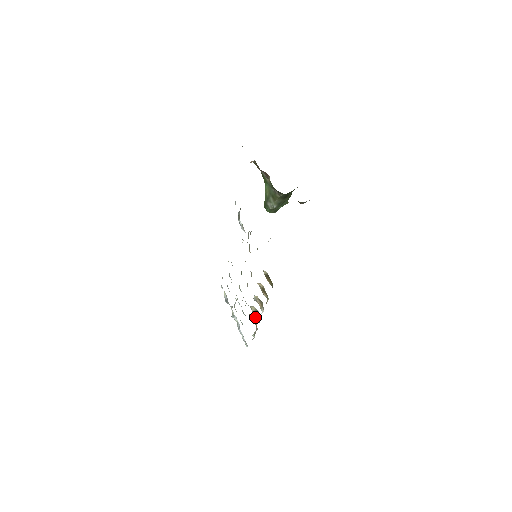
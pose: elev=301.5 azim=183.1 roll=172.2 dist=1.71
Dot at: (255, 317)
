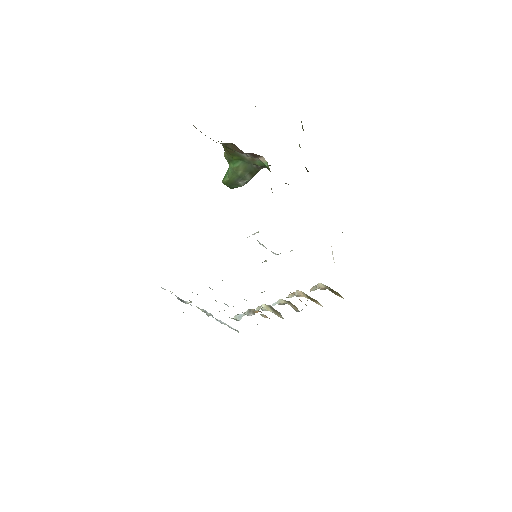
Dot at: (282, 318)
